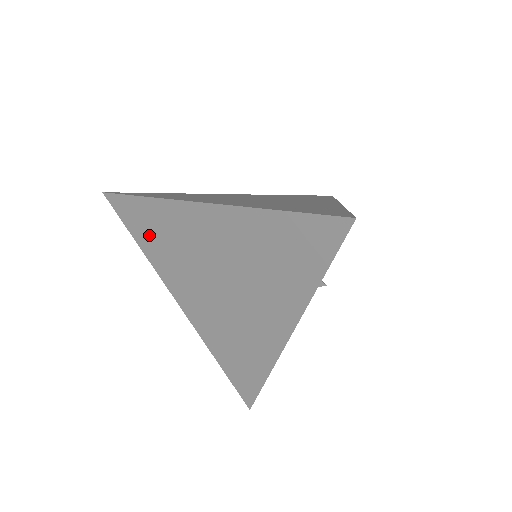
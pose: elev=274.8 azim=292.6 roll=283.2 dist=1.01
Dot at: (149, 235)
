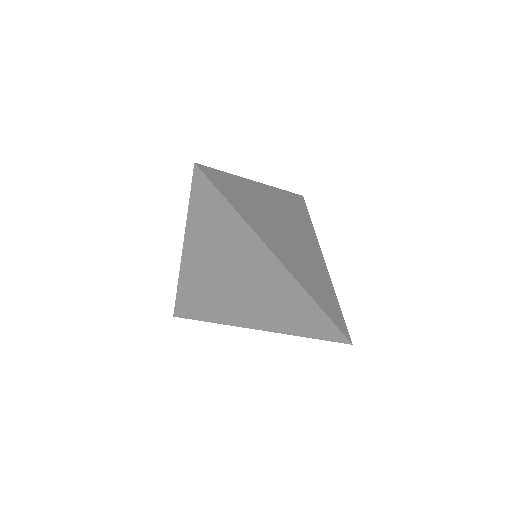
Dot at: (208, 218)
